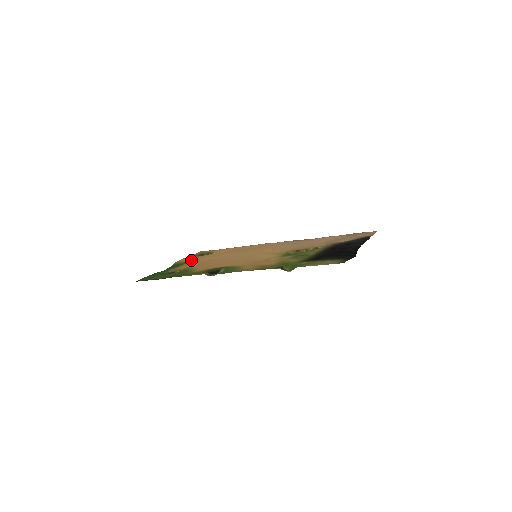
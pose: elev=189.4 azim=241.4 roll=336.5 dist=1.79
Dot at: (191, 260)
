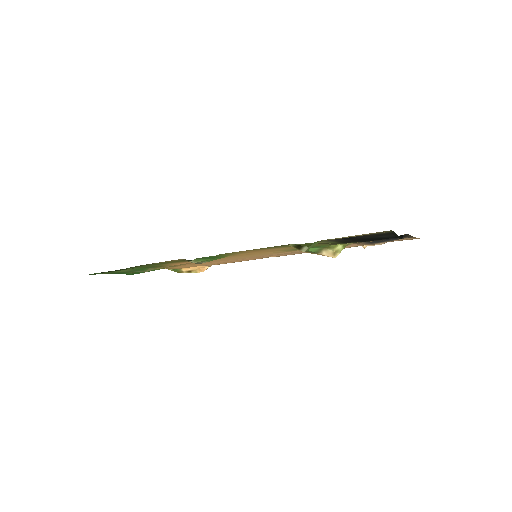
Dot at: (170, 267)
